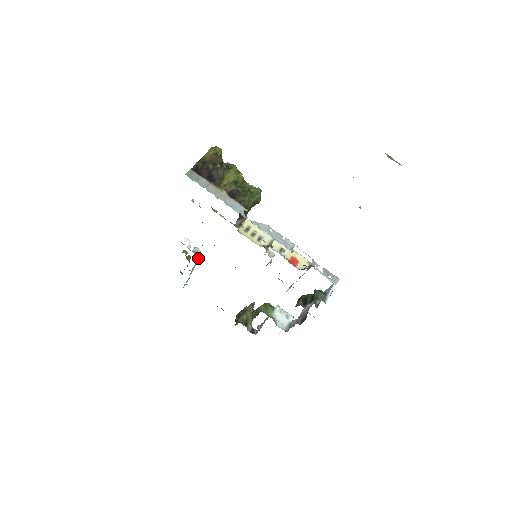
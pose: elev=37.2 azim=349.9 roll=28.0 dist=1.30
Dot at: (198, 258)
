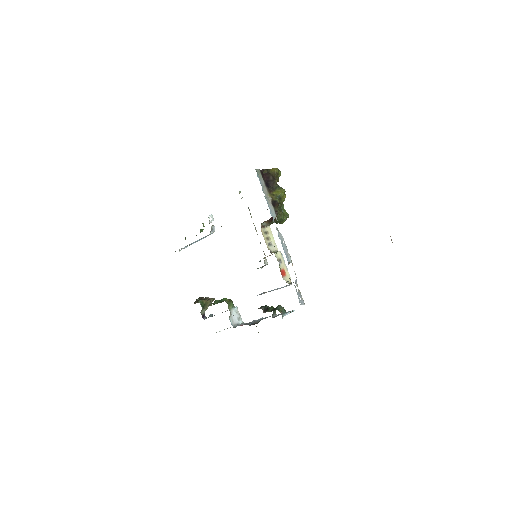
Dot at: (209, 234)
